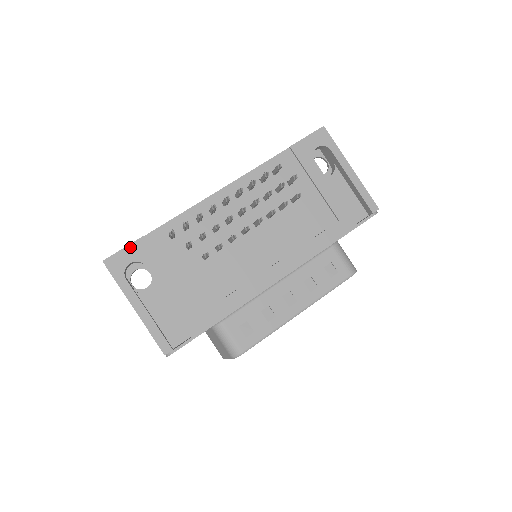
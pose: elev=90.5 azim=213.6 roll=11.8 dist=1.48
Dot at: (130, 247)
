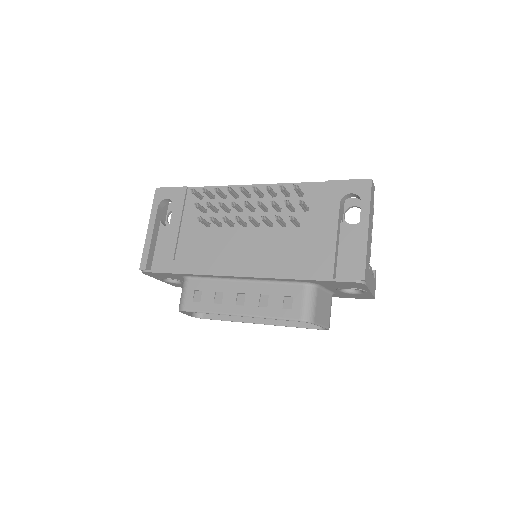
Dot at: (175, 189)
